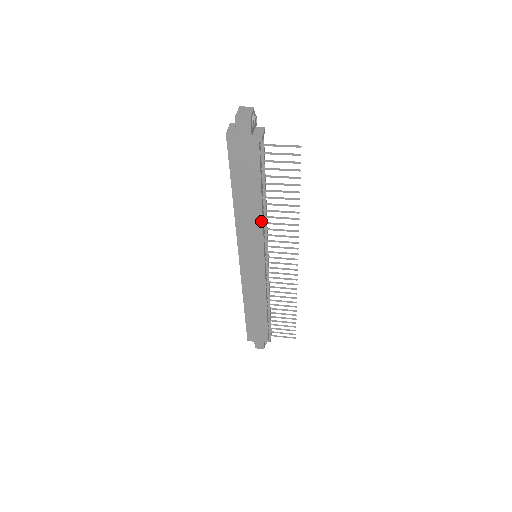
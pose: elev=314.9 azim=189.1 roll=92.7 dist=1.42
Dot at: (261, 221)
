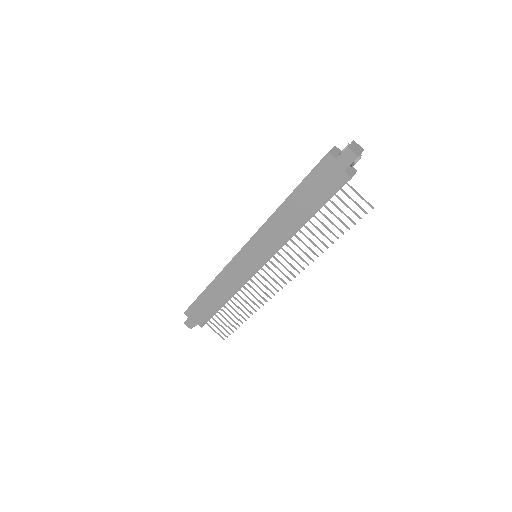
Dot at: (289, 235)
